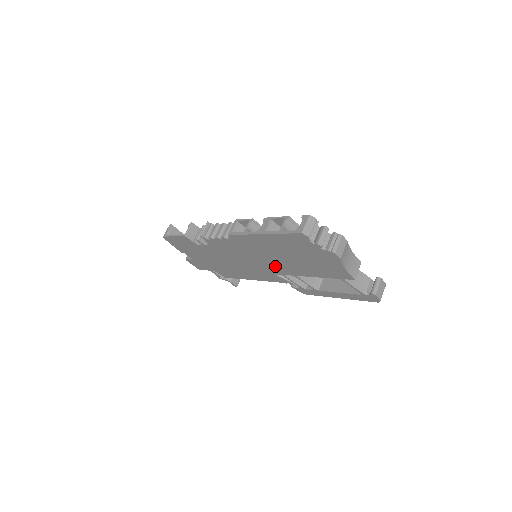
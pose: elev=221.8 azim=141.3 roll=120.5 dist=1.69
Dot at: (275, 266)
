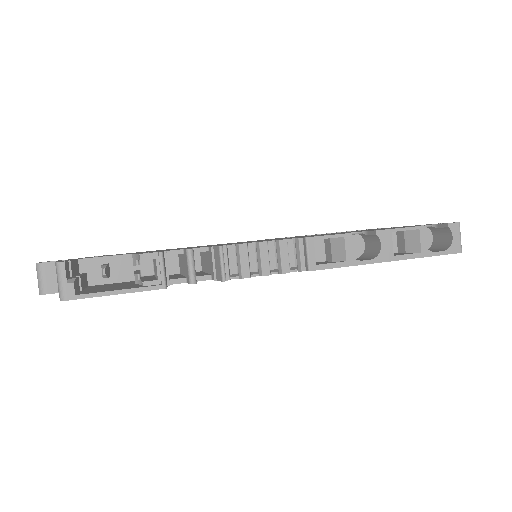
Dot at: occluded
